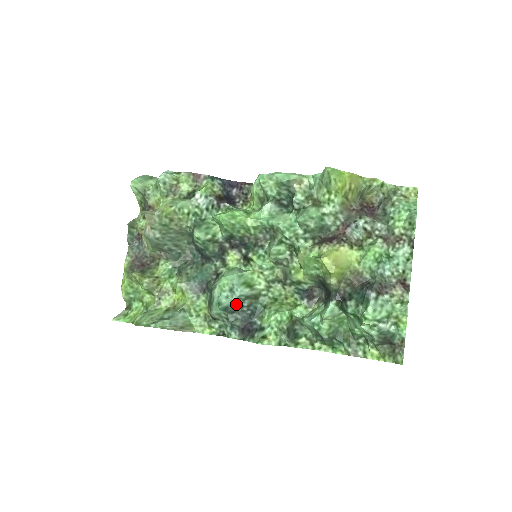
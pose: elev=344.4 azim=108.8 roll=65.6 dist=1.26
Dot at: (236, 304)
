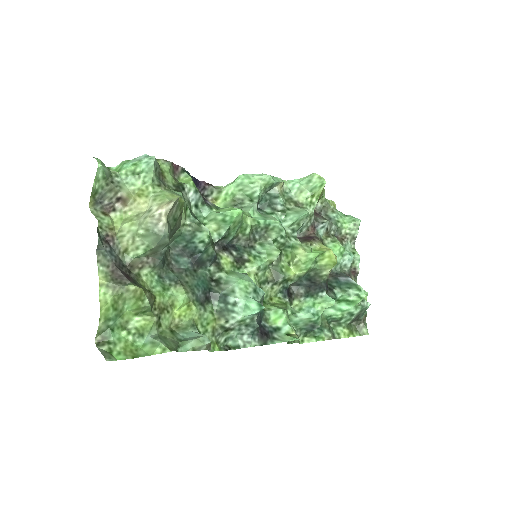
Dot at: occluded
